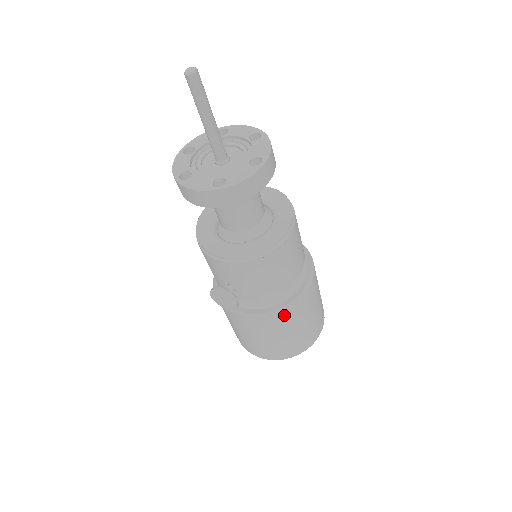
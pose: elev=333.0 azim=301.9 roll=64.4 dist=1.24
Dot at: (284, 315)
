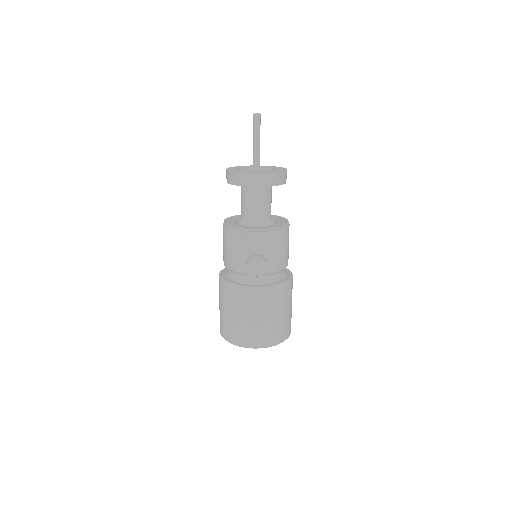
Dot at: (286, 288)
